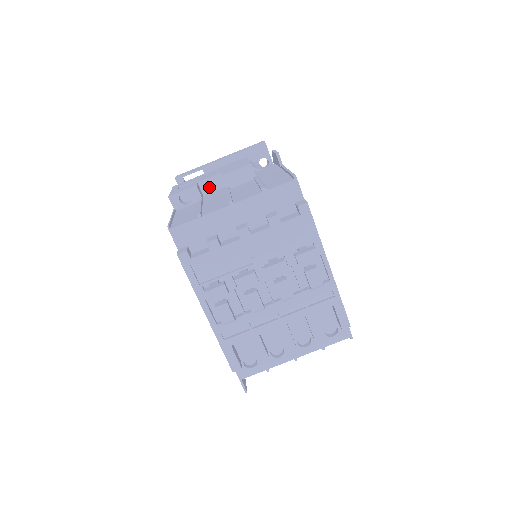
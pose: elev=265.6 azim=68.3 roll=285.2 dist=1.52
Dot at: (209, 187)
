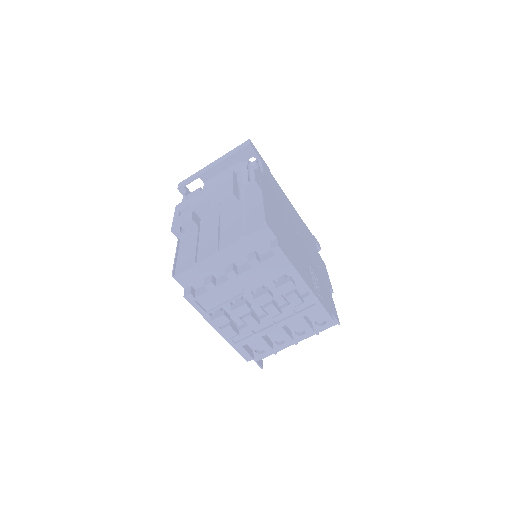
Dot at: (204, 212)
